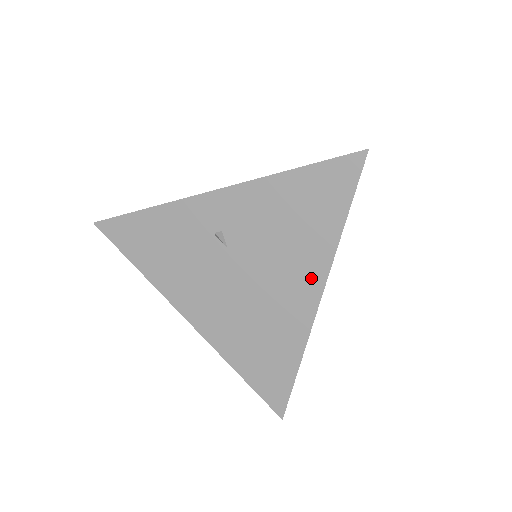
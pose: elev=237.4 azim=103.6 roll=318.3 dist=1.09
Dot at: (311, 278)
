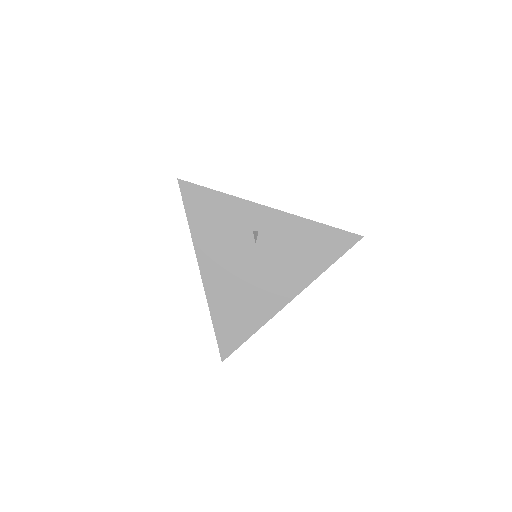
Dot at: (293, 286)
